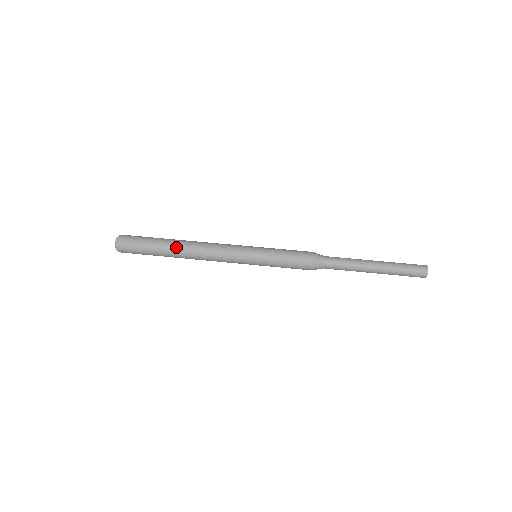
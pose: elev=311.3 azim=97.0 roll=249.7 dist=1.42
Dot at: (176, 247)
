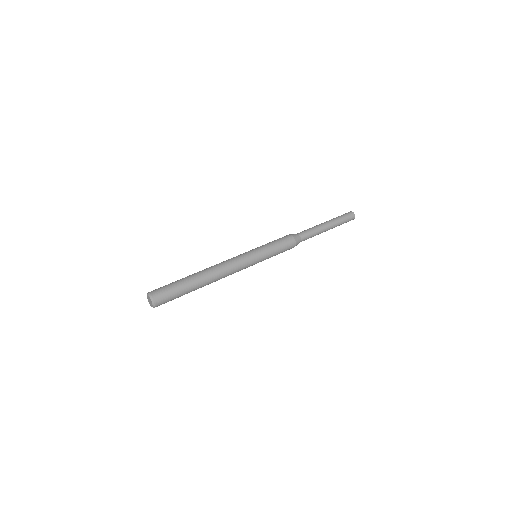
Dot at: (198, 272)
